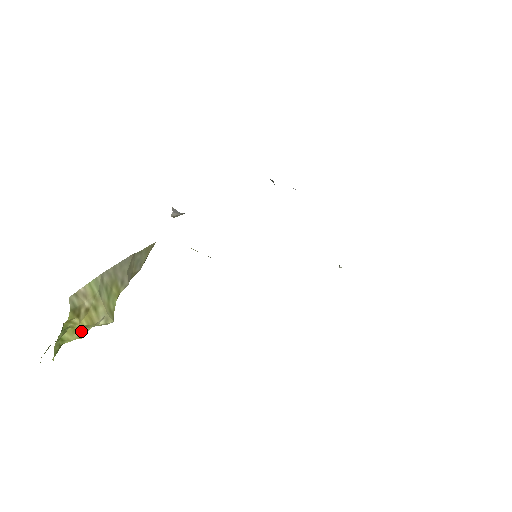
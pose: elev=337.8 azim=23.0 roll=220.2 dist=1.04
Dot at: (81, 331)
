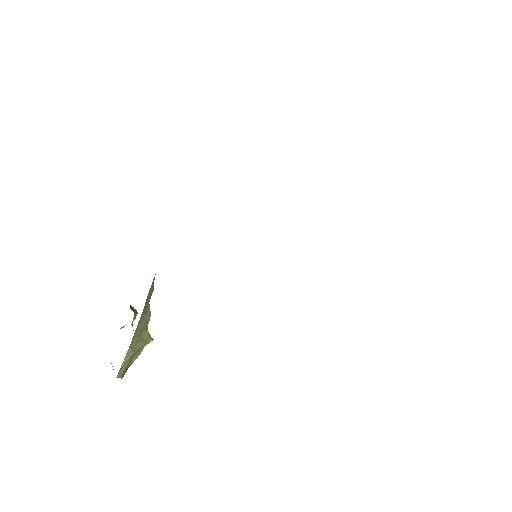
Dot at: occluded
